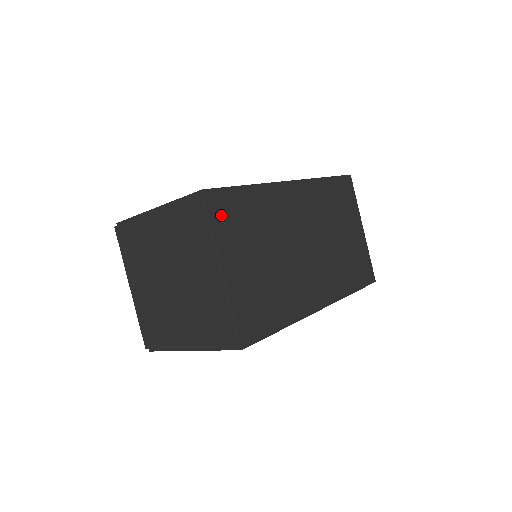
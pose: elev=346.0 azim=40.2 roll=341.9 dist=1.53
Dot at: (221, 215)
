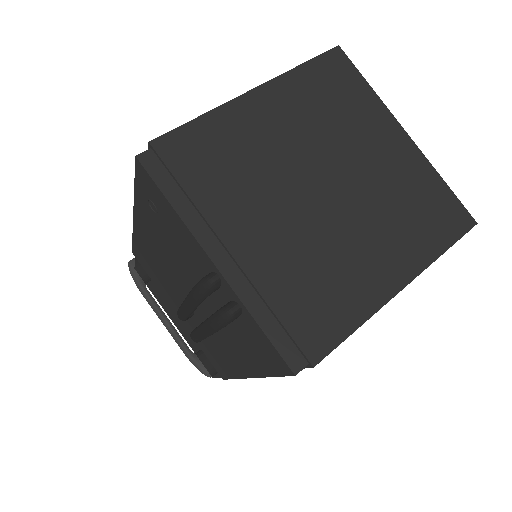
Dot at: occluded
